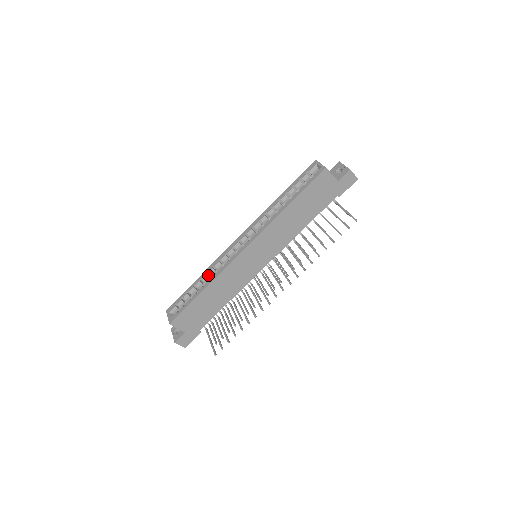
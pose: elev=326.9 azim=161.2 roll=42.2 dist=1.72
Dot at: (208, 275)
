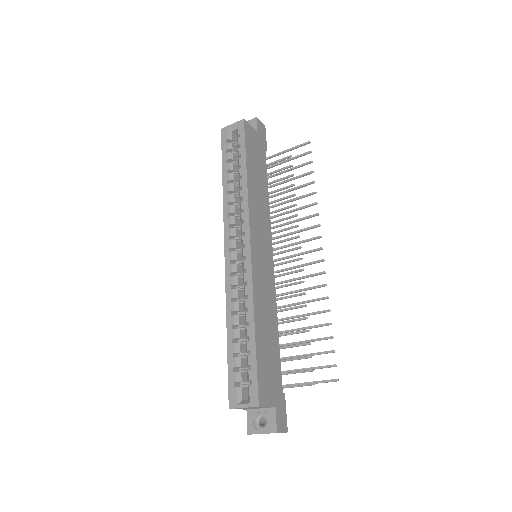
Dot at: (234, 317)
